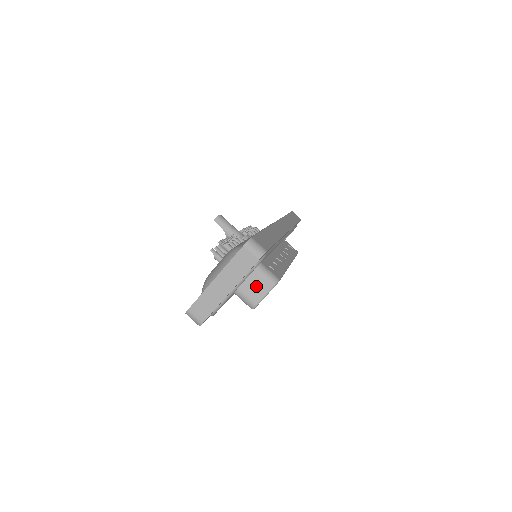
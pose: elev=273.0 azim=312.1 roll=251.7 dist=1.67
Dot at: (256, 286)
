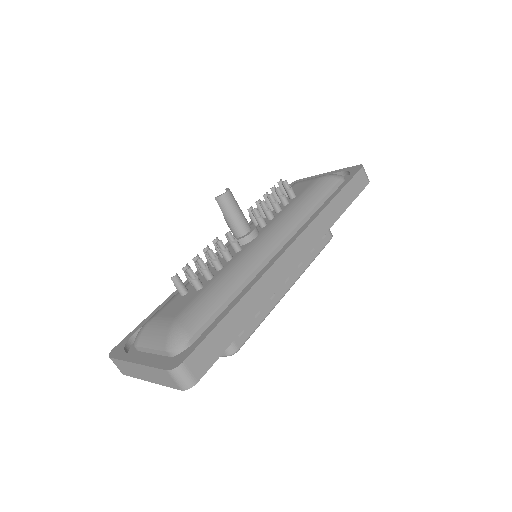
Dot at: occluded
